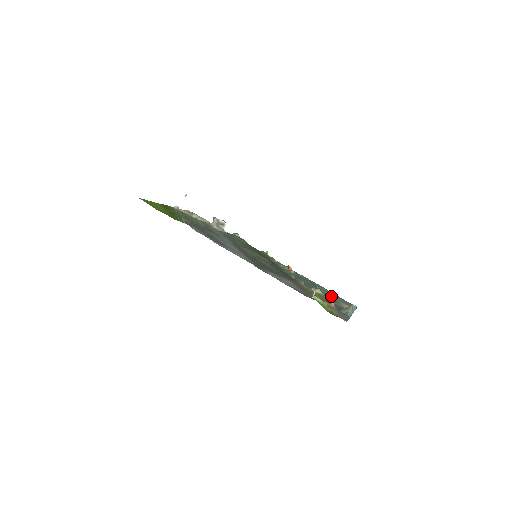
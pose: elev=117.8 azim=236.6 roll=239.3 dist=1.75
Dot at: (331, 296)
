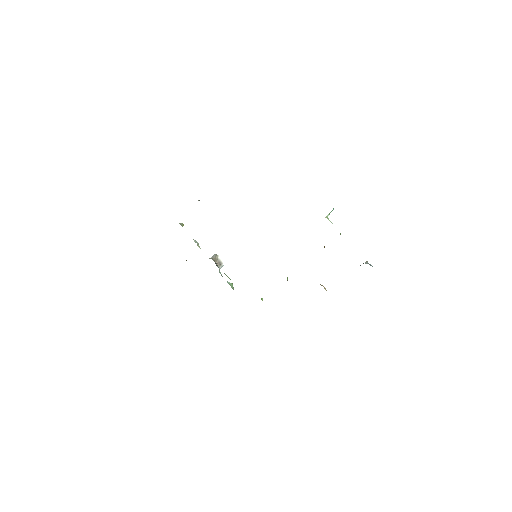
Dot at: occluded
